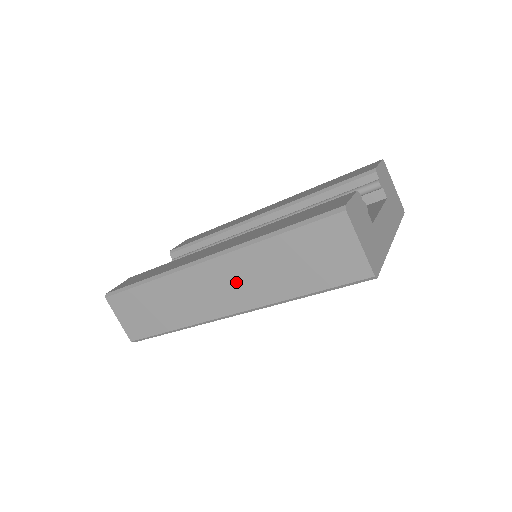
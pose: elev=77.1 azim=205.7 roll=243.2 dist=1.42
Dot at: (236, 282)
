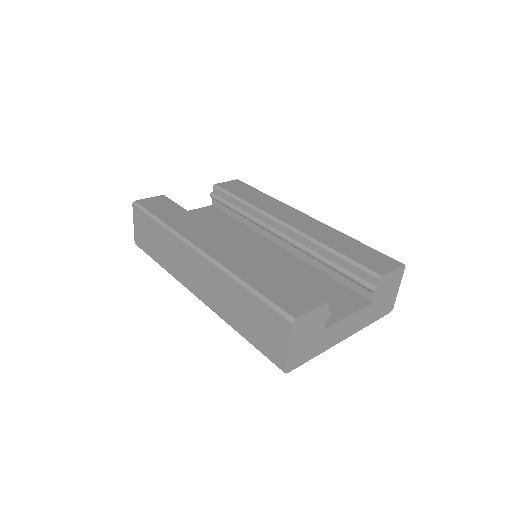
Dot at: (208, 284)
